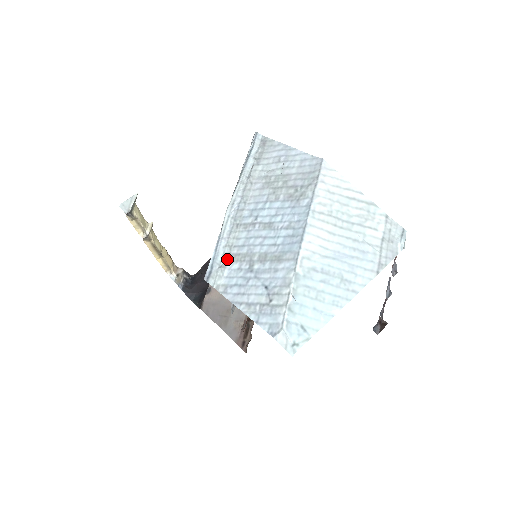
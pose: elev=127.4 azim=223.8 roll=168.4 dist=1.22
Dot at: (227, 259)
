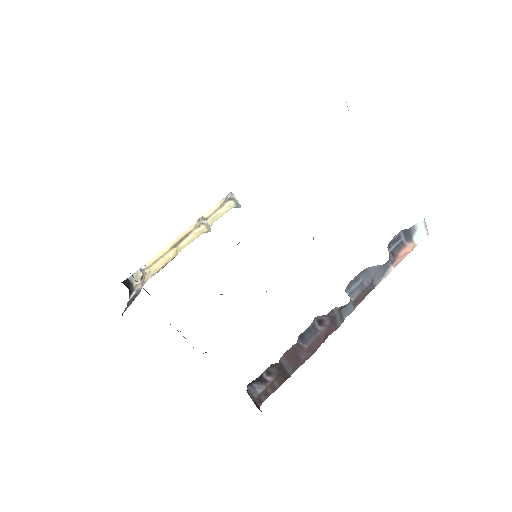
Dot at: occluded
